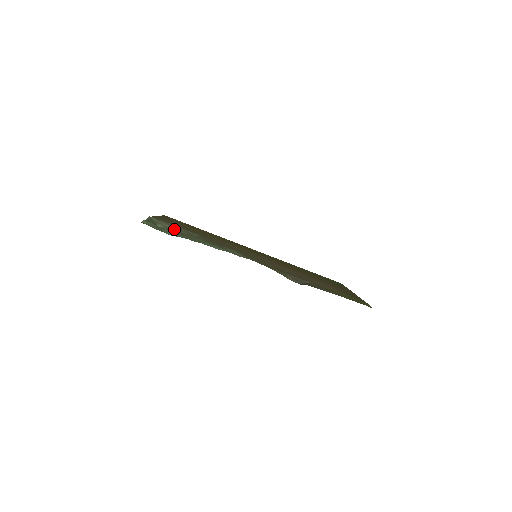
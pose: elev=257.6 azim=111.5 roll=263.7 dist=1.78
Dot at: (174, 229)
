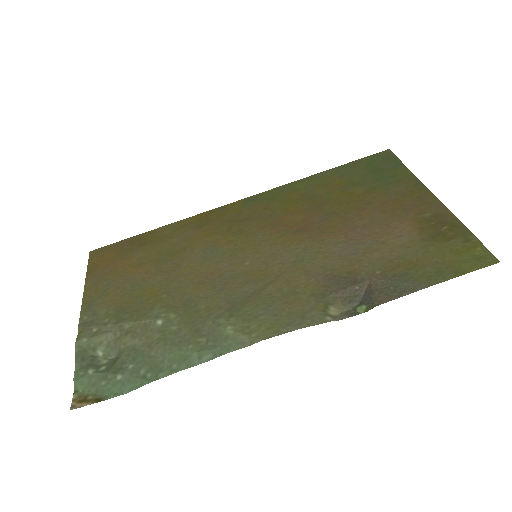
Dot at: (122, 344)
